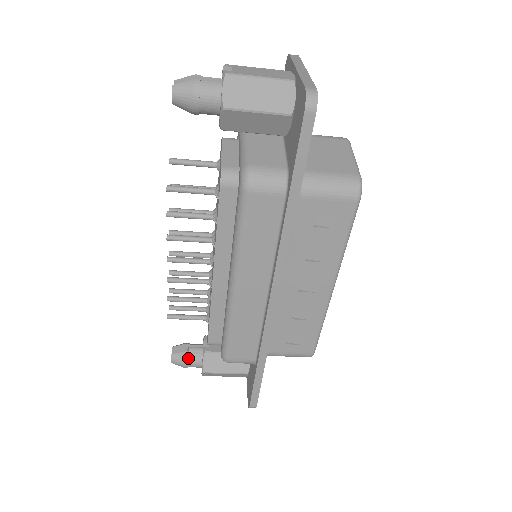
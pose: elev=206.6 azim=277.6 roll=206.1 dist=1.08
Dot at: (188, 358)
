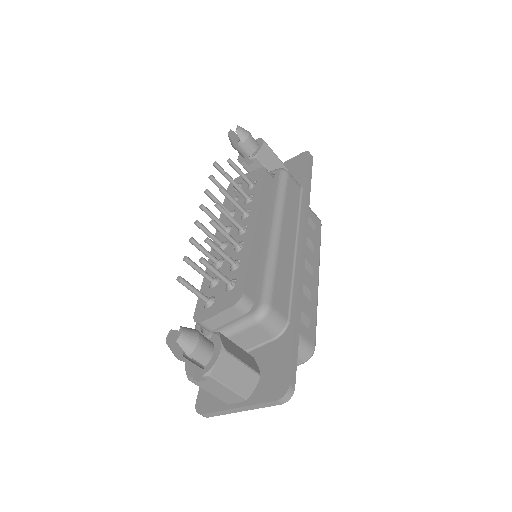
Dot at: (201, 334)
